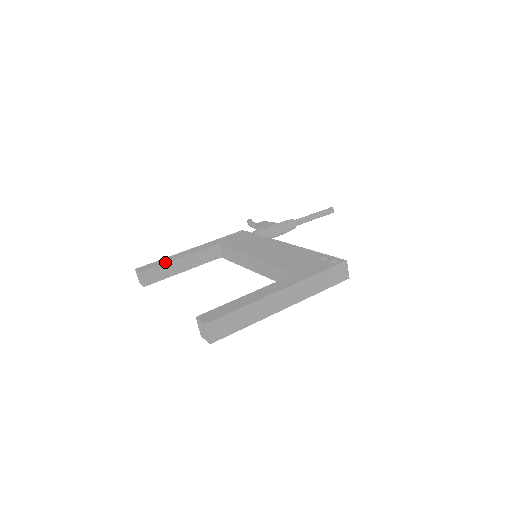
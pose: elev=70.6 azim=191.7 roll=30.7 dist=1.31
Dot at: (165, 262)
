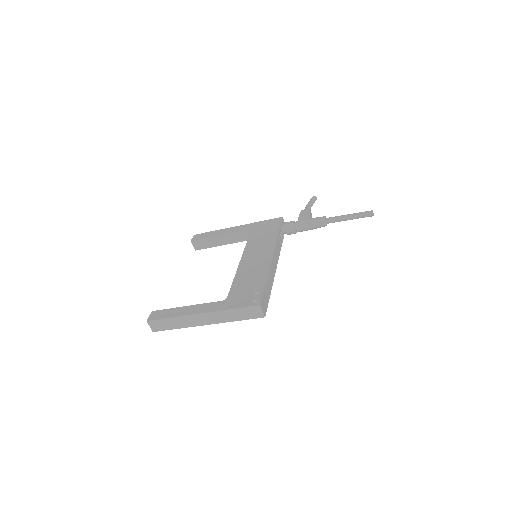
Dot at: (209, 236)
